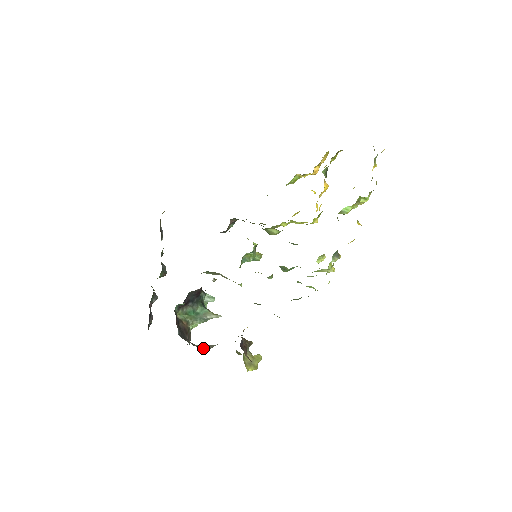
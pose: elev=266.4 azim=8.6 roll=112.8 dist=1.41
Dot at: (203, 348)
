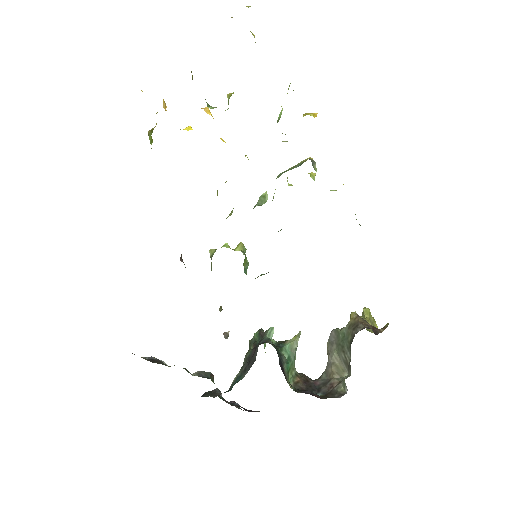
Dot at: (338, 371)
